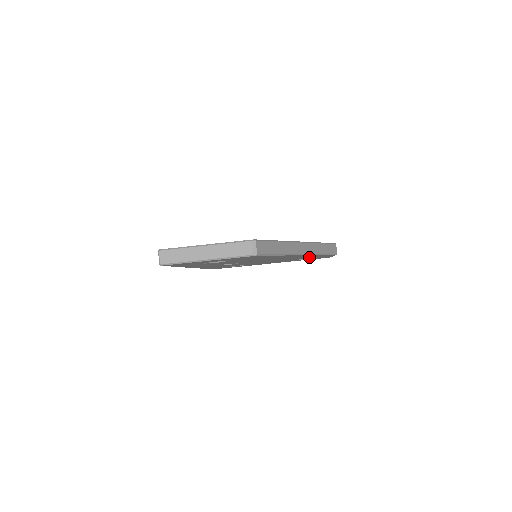
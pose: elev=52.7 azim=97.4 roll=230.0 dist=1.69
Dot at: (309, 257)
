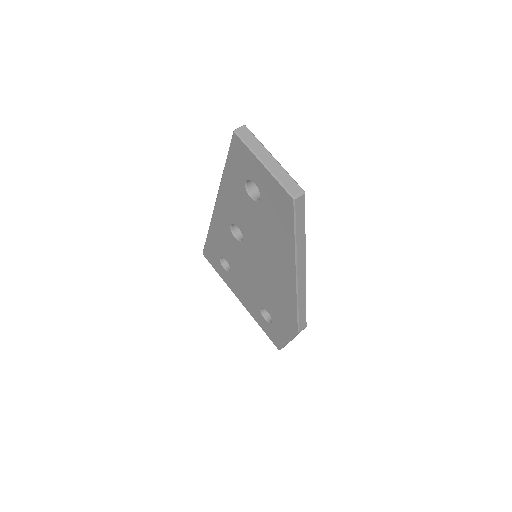
Dot at: (280, 310)
